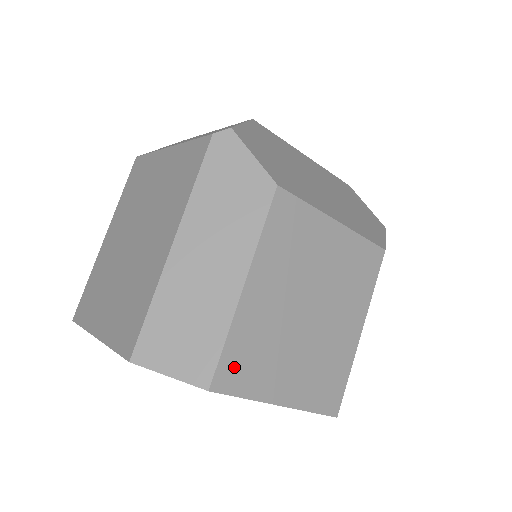
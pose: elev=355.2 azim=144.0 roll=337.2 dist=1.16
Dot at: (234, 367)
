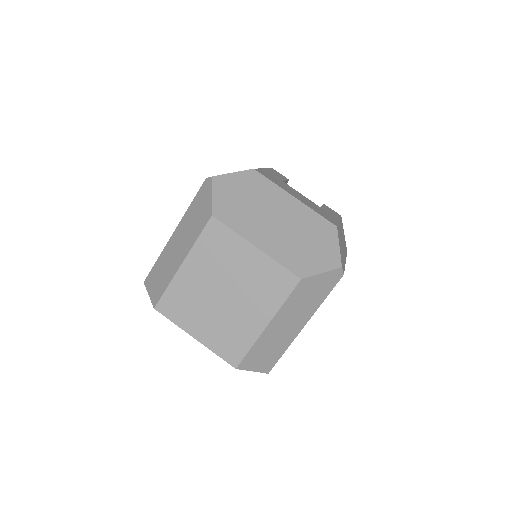
Dot at: (170, 304)
